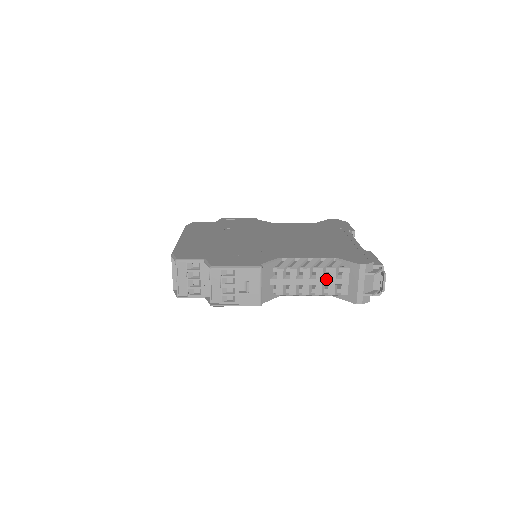
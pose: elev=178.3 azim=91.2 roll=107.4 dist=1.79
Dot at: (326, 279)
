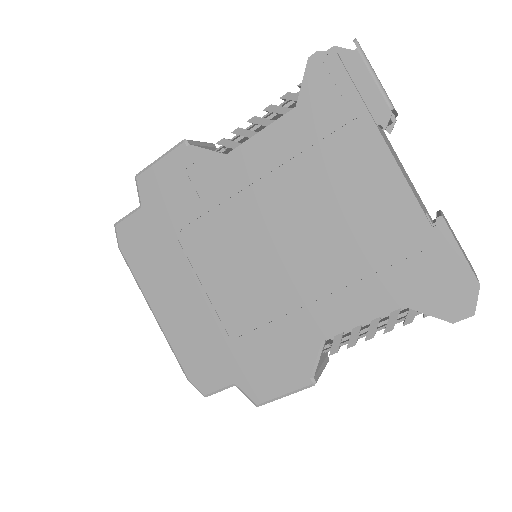
Dot at: occluded
